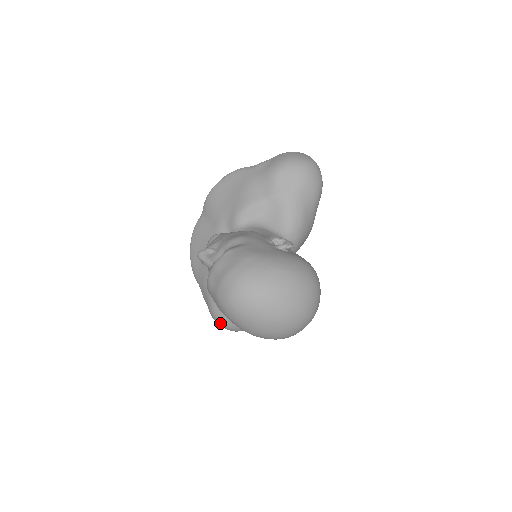
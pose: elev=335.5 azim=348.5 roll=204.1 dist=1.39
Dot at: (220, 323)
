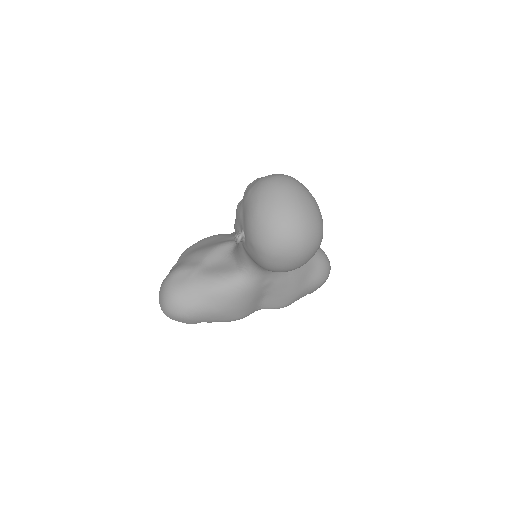
Dot at: (169, 283)
